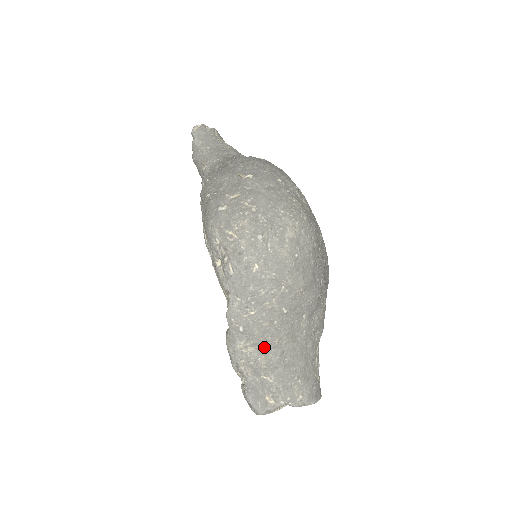
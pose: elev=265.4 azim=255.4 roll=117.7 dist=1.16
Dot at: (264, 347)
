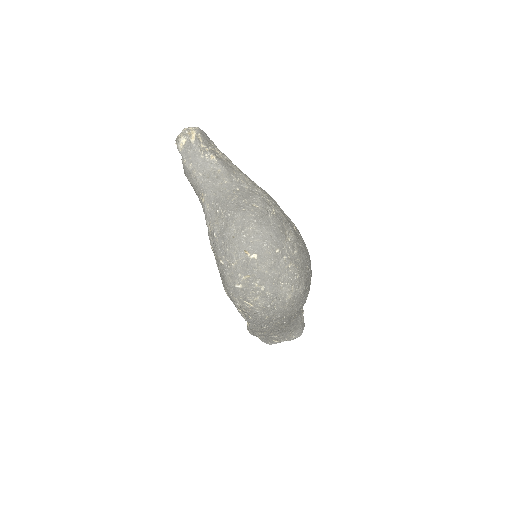
Dot at: (272, 332)
